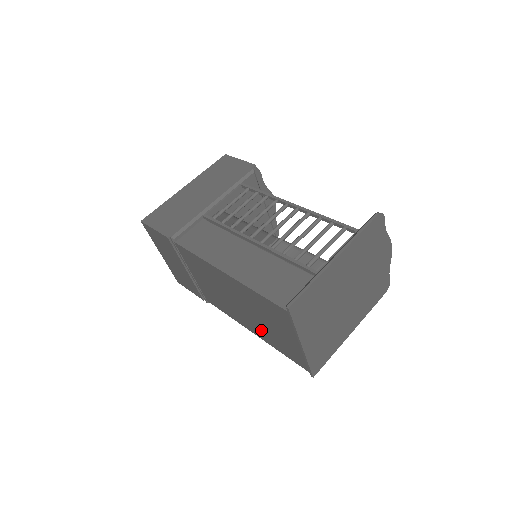
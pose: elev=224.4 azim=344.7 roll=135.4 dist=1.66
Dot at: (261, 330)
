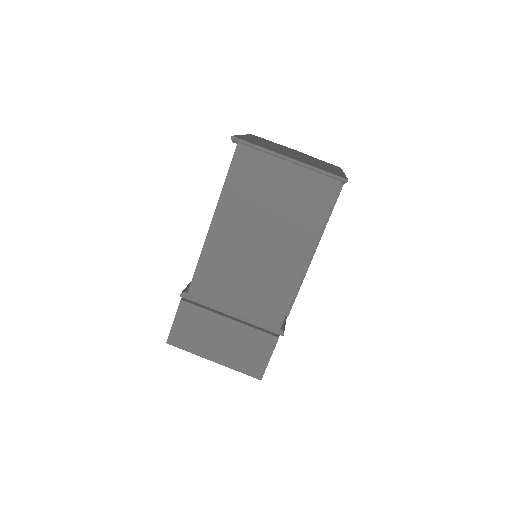
Dot at: (293, 232)
